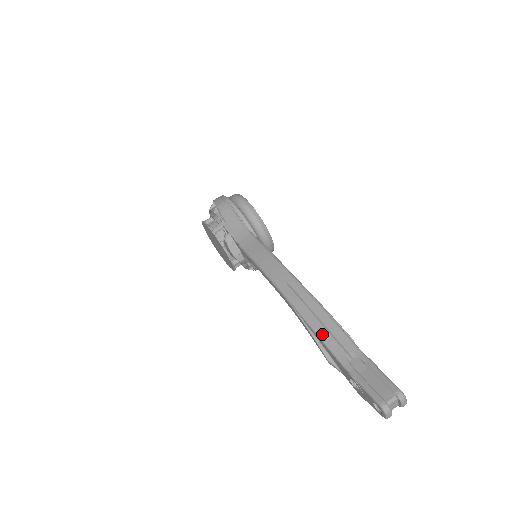
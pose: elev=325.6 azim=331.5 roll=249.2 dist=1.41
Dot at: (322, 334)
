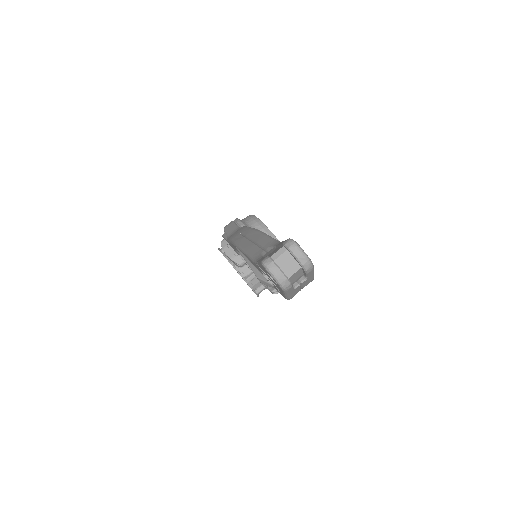
Dot at: (248, 249)
